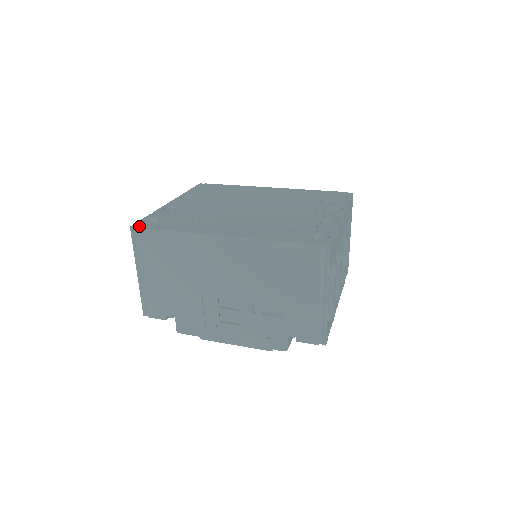
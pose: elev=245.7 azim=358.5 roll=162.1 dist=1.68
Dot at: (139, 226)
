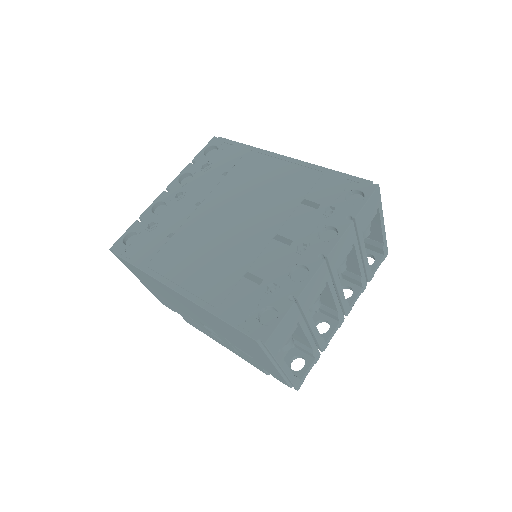
Dot at: (116, 250)
